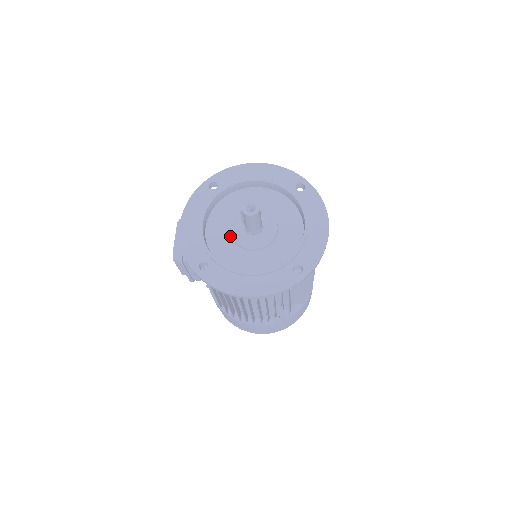
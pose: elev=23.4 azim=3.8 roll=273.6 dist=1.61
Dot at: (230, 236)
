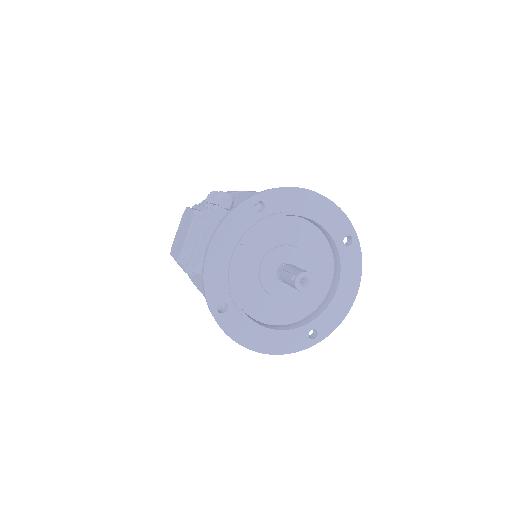
Dot at: (257, 272)
